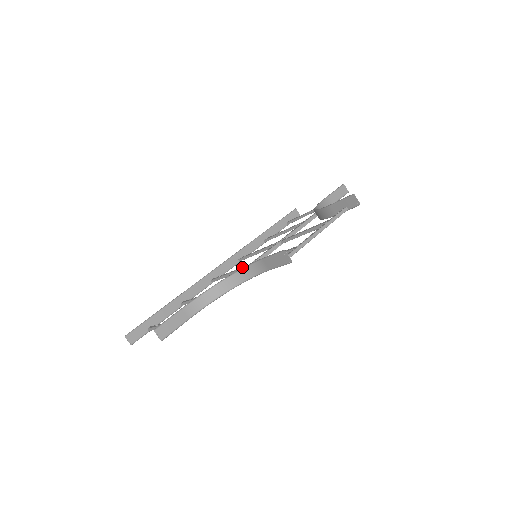
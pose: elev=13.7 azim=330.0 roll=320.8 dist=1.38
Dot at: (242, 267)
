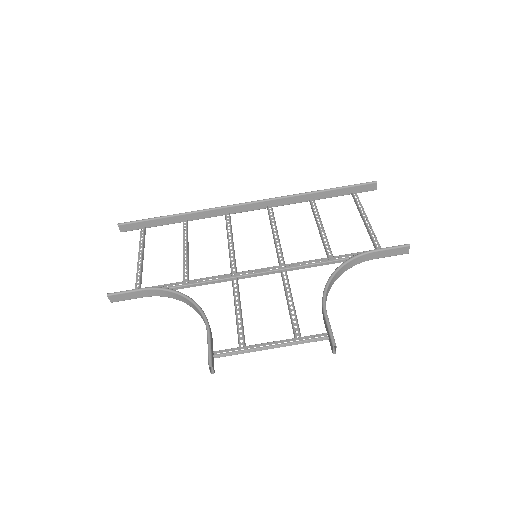
Dot at: (233, 261)
